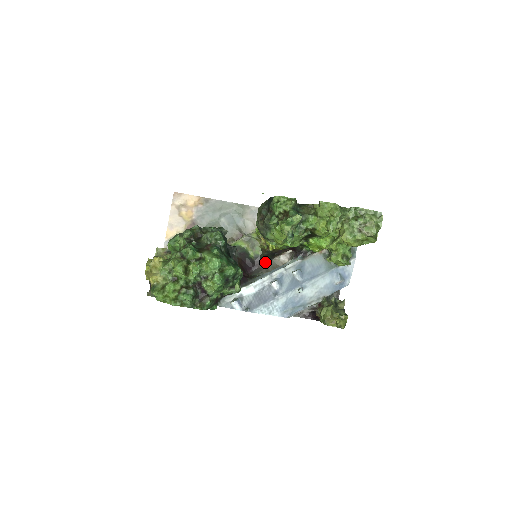
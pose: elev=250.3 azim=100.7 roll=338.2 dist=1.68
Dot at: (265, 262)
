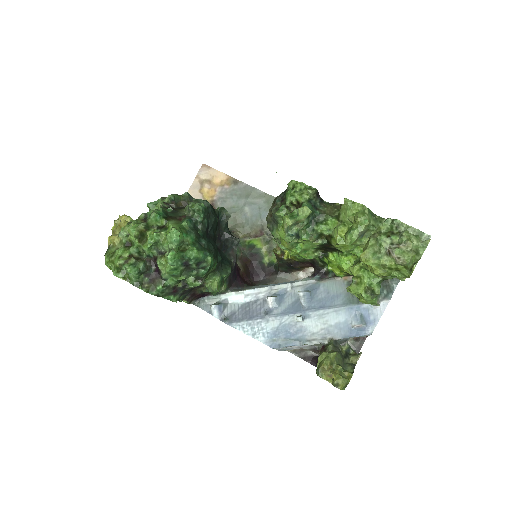
Dot at: (278, 274)
